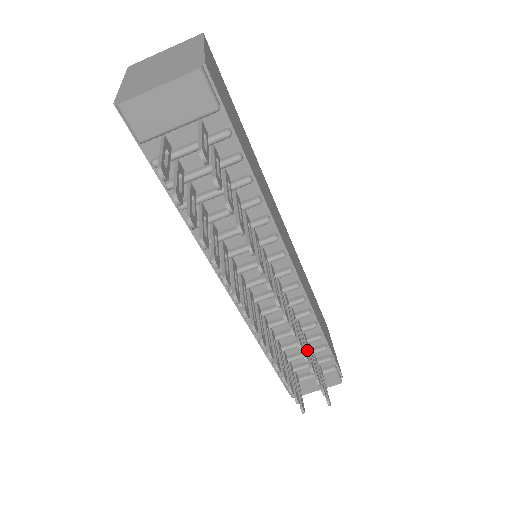
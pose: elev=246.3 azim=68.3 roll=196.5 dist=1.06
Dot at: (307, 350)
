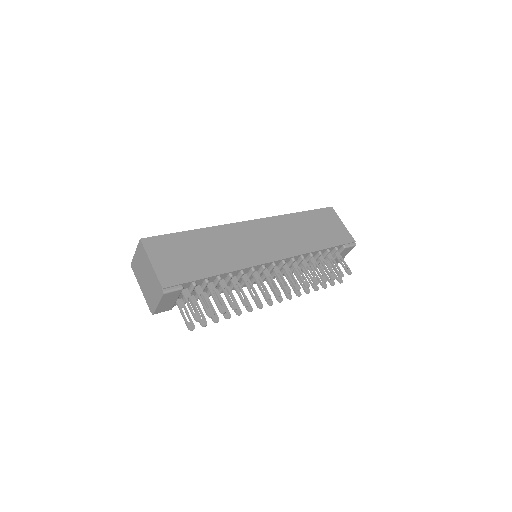
Dot at: (316, 271)
